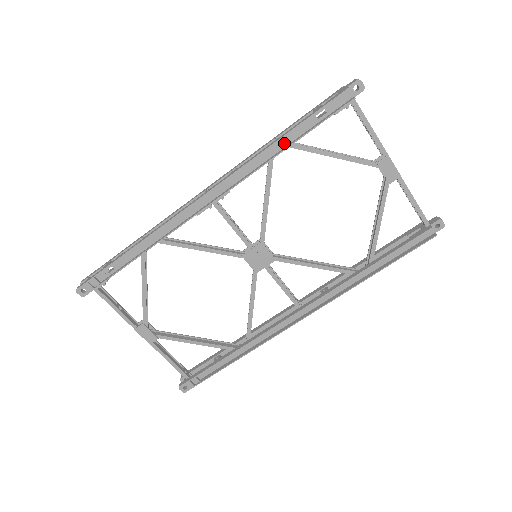
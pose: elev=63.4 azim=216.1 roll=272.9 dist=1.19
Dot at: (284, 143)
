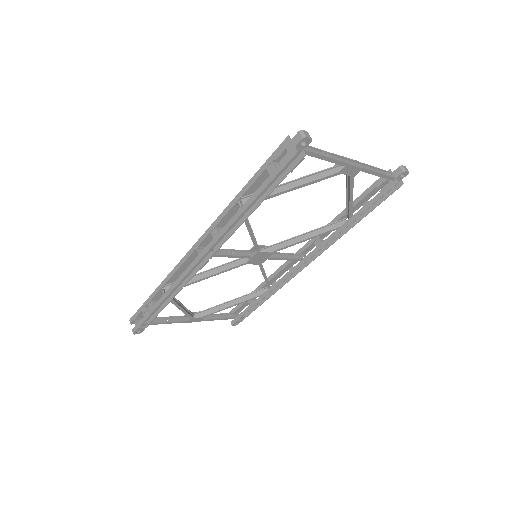
Dot at: occluded
